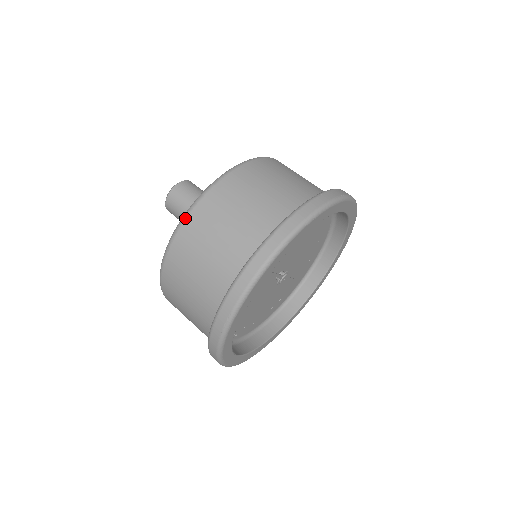
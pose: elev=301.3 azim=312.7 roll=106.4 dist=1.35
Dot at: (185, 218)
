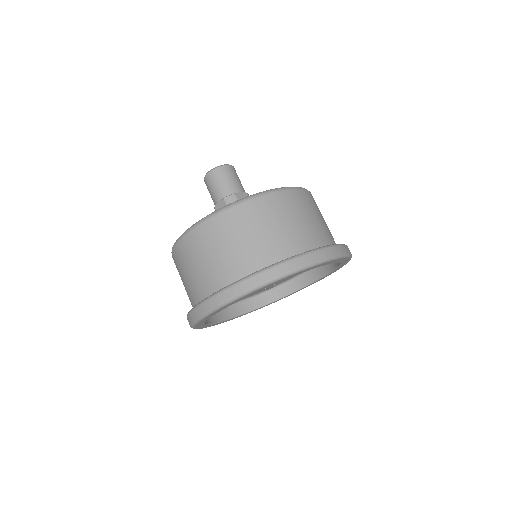
Dot at: (231, 207)
